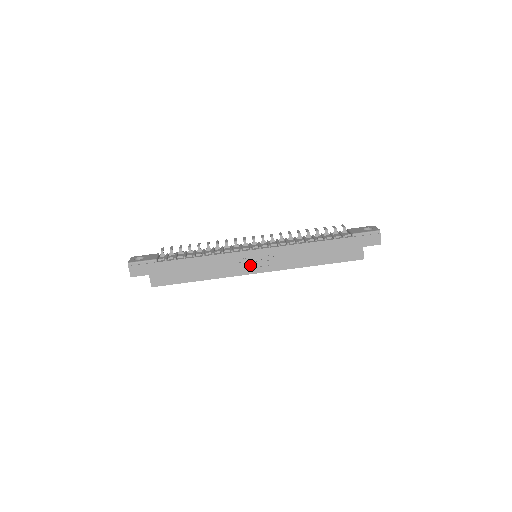
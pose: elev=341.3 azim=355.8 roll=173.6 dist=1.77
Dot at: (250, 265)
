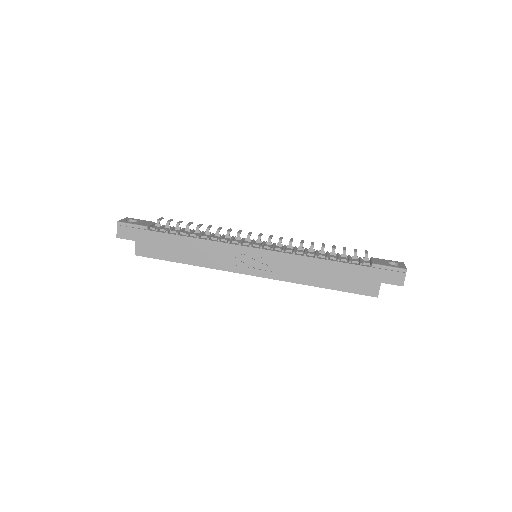
Dot at: (245, 264)
